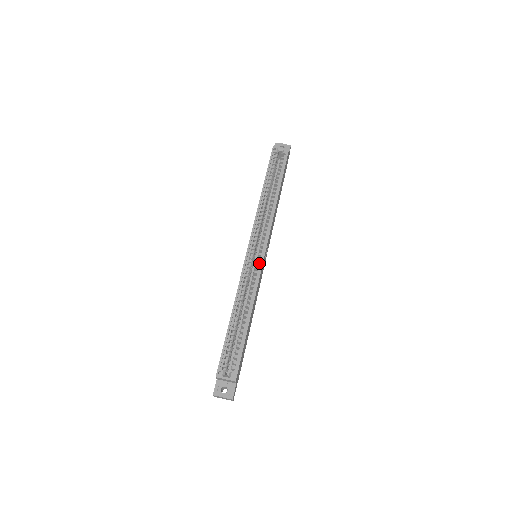
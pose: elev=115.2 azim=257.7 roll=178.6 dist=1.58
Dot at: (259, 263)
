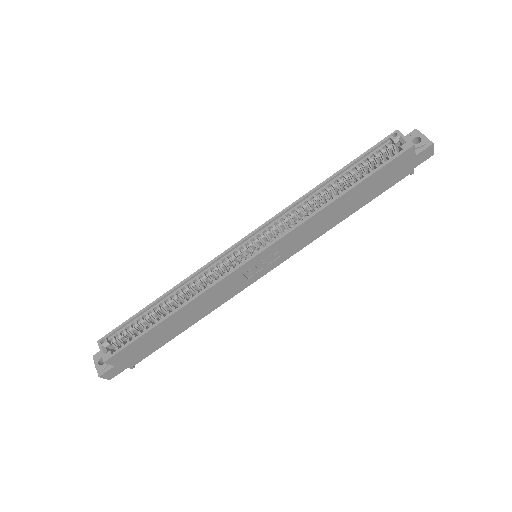
Dot at: (238, 264)
